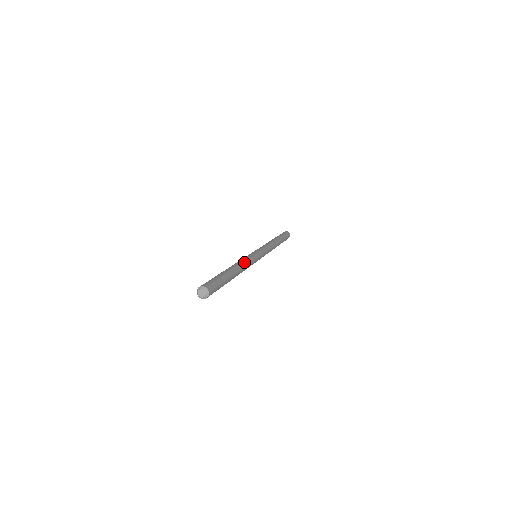
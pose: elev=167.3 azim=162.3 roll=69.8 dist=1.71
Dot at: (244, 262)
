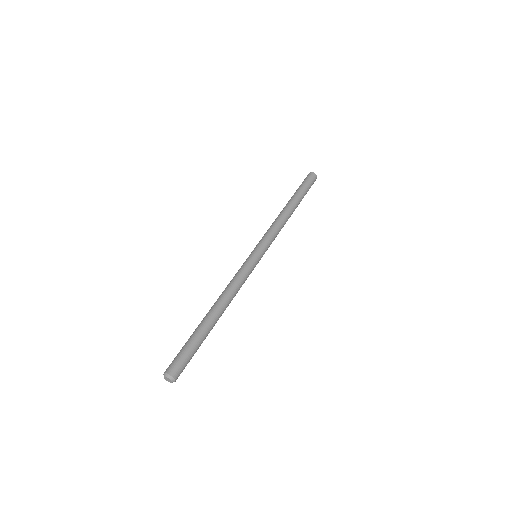
Dot at: (232, 289)
